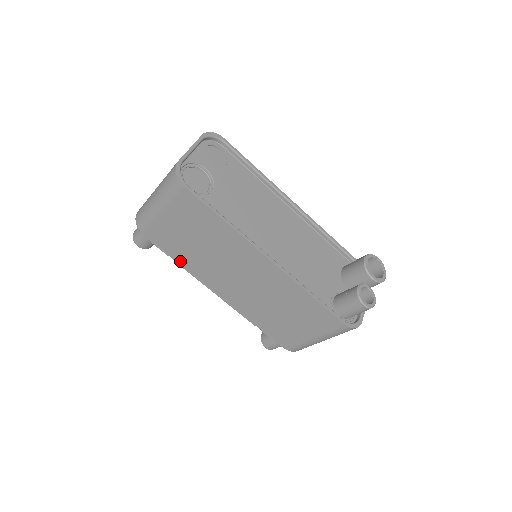
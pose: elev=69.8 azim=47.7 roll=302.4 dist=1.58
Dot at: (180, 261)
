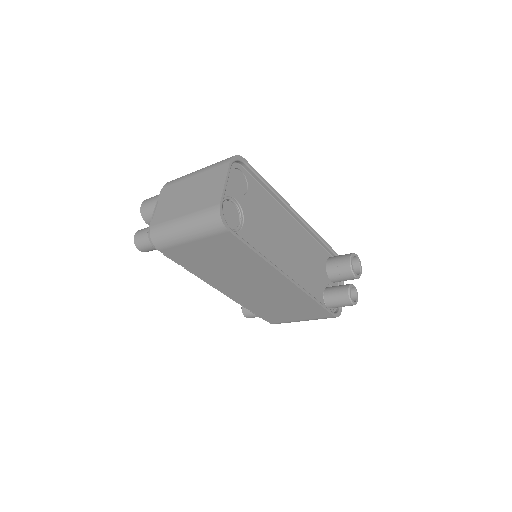
Dot at: (192, 270)
